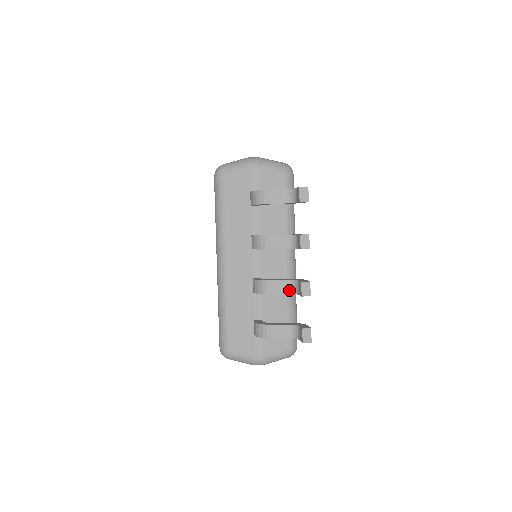
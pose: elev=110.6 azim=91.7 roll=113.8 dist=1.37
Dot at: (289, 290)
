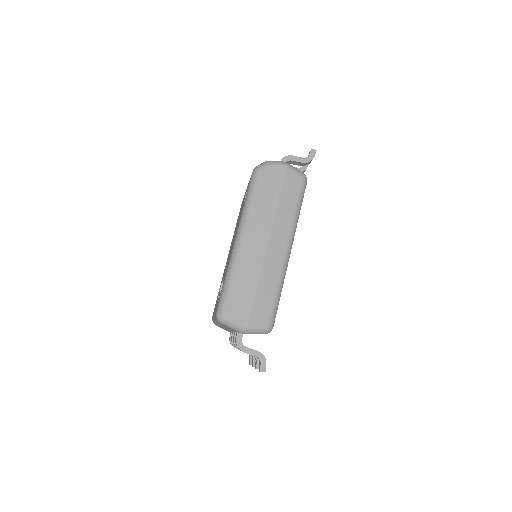
Dot at: occluded
